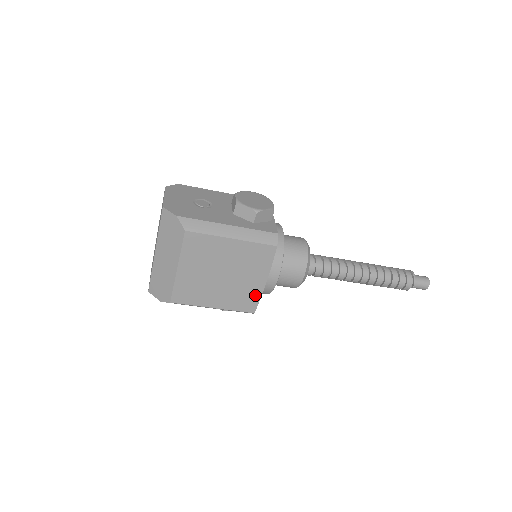
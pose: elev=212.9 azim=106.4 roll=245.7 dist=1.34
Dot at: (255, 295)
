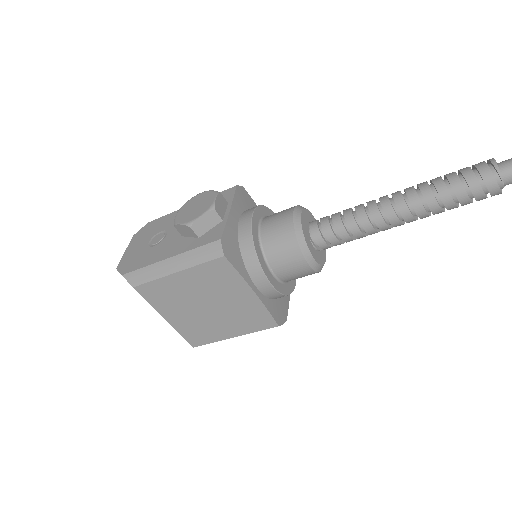
Dot at: (259, 310)
